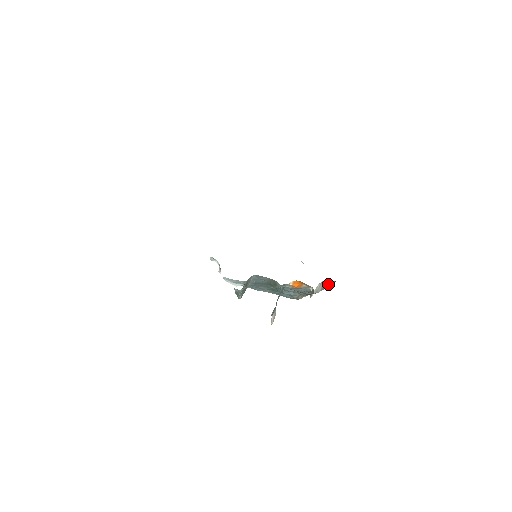
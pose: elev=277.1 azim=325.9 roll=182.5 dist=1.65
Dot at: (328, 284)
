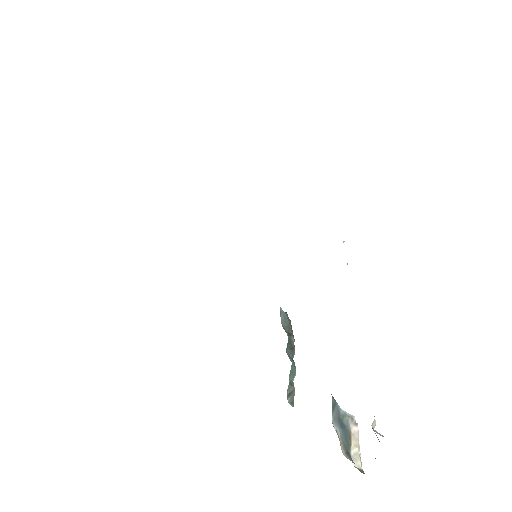
Dot at: occluded
